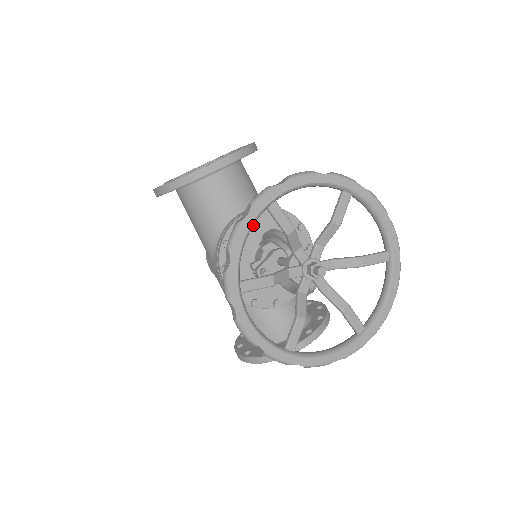
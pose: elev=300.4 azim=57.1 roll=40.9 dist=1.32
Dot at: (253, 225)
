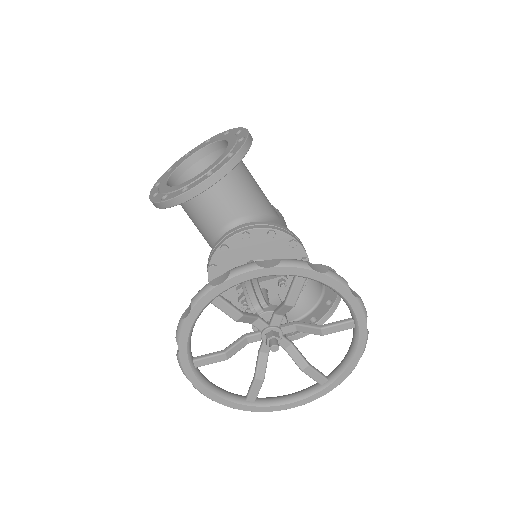
Dot at: (239, 247)
